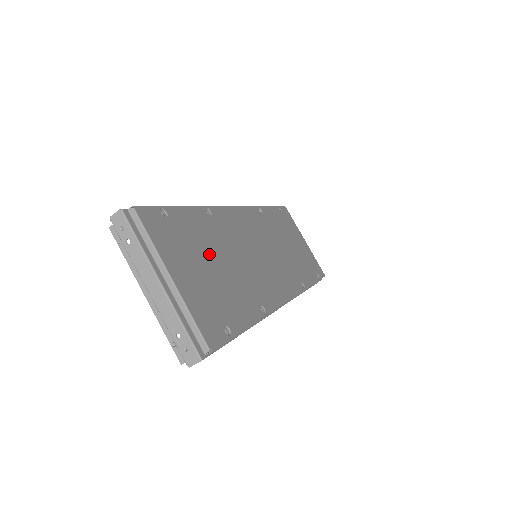
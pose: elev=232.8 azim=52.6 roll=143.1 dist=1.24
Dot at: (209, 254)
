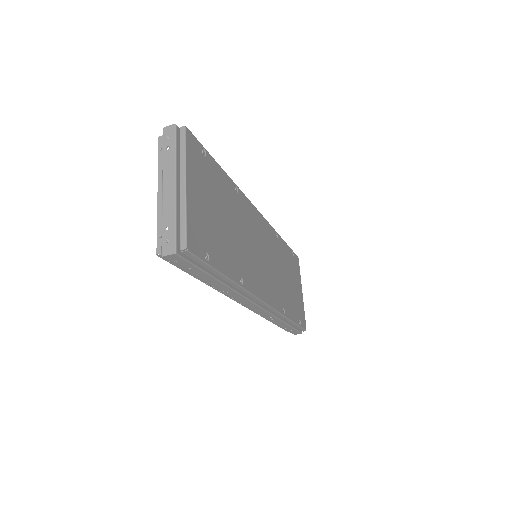
Dot at: (221, 207)
